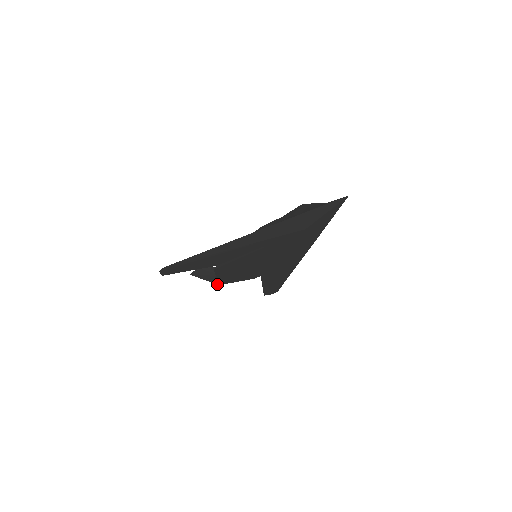
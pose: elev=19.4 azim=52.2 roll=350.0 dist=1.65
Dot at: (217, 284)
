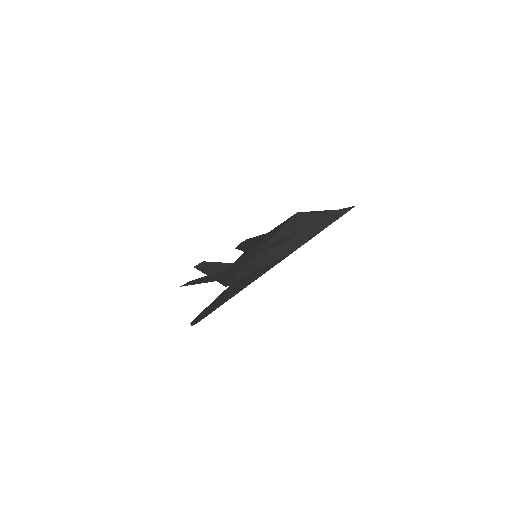
Dot at: occluded
